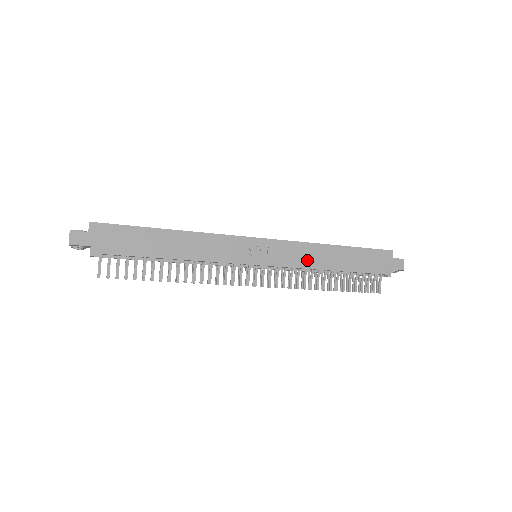
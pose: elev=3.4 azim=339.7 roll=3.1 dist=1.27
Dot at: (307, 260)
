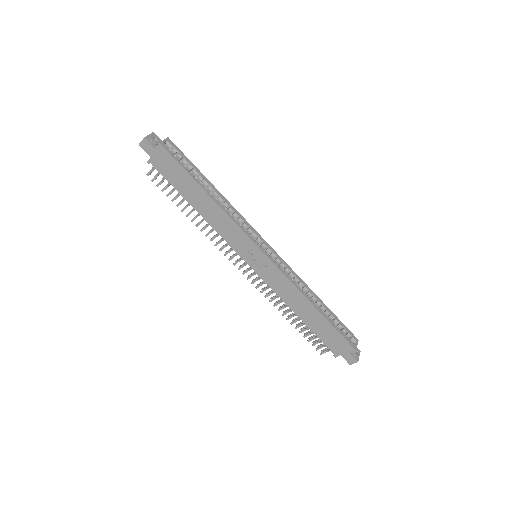
Dot at: (284, 293)
